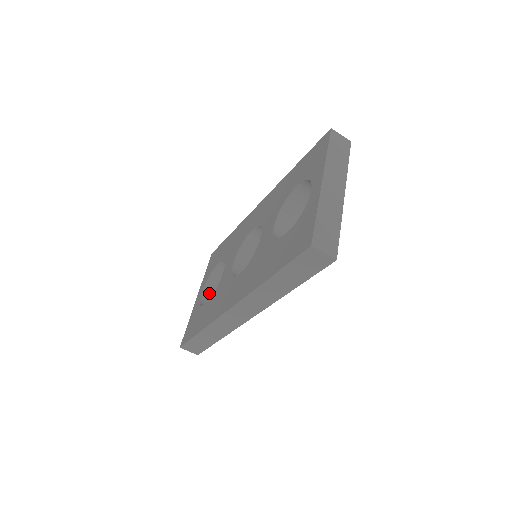
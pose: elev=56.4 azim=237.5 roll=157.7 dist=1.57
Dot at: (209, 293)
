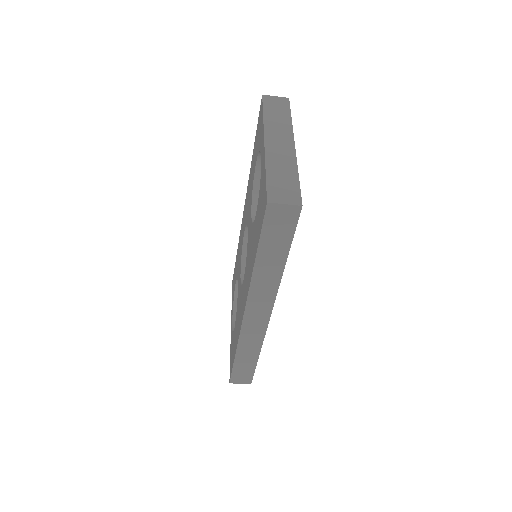
Dot at: occluded
